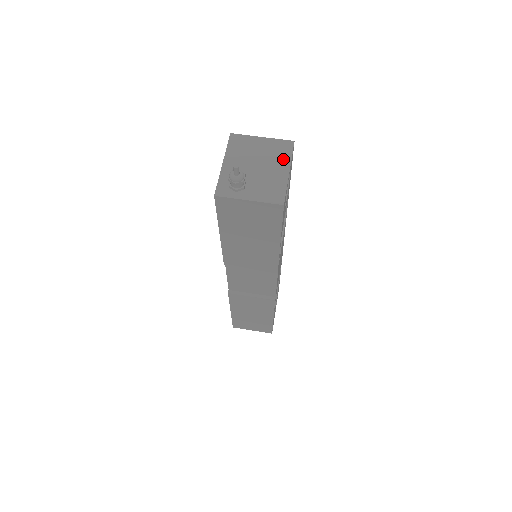
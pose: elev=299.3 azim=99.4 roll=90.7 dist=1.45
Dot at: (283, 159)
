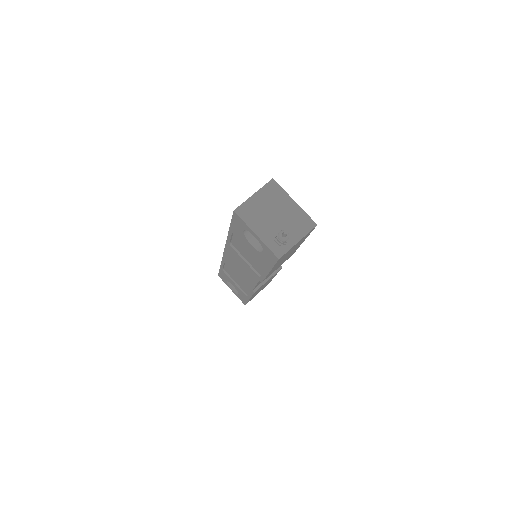
Dot at: (282, 197)
